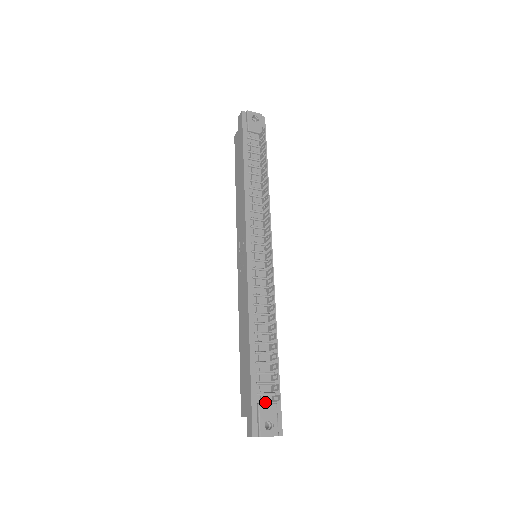
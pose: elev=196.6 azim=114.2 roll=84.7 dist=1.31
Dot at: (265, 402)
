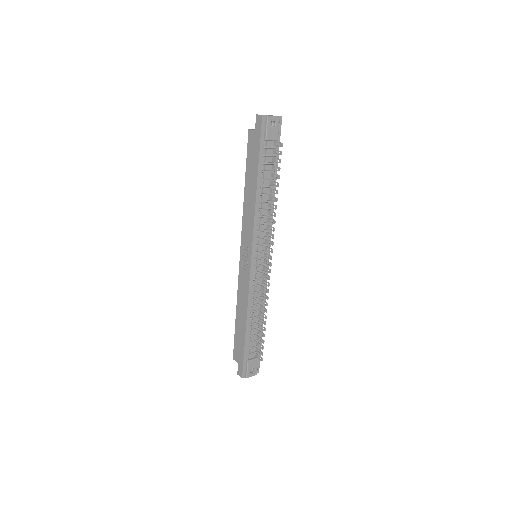
Dot at: (251, 358)
